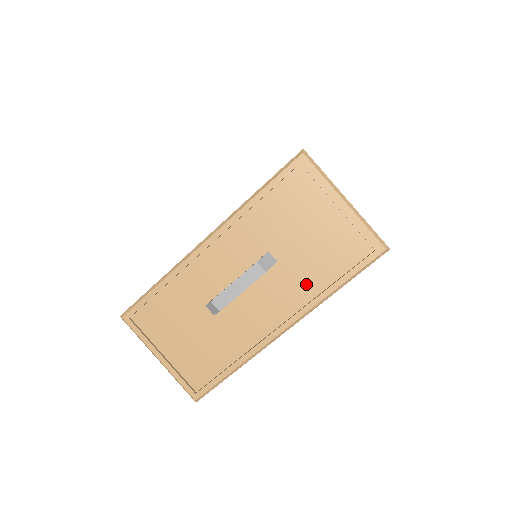
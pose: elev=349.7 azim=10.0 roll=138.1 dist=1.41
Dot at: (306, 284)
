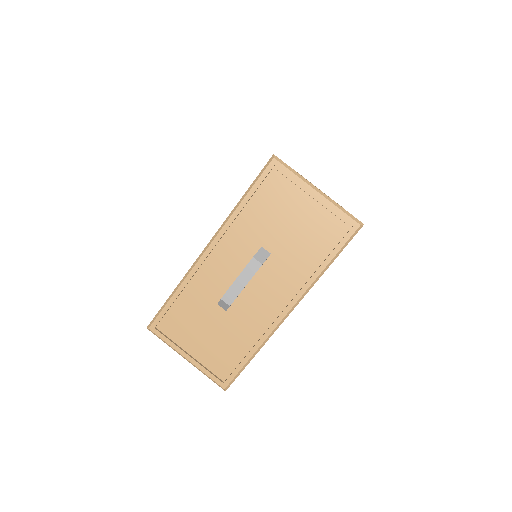
Dot at: (299, 268)
